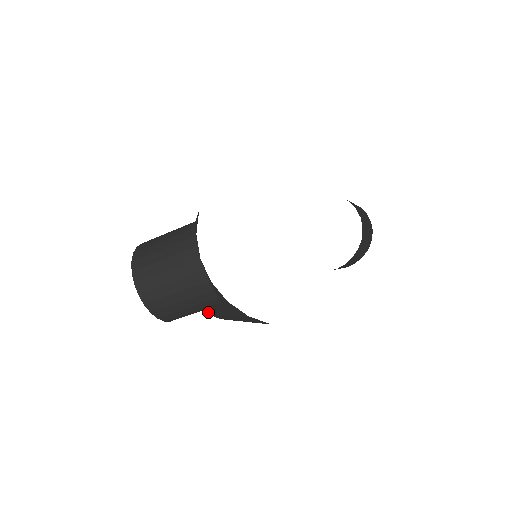
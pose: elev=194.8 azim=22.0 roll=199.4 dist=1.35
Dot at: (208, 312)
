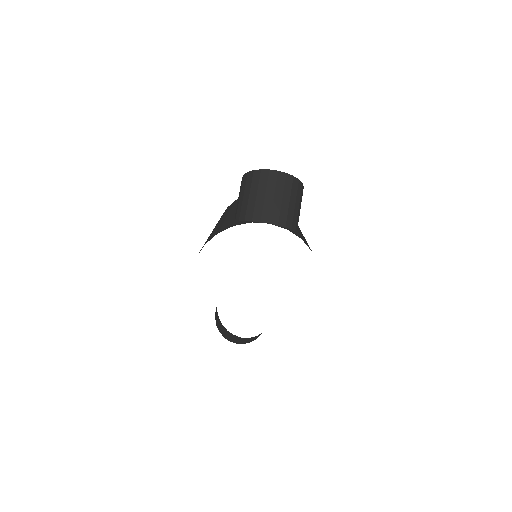
Dot at: occluded
